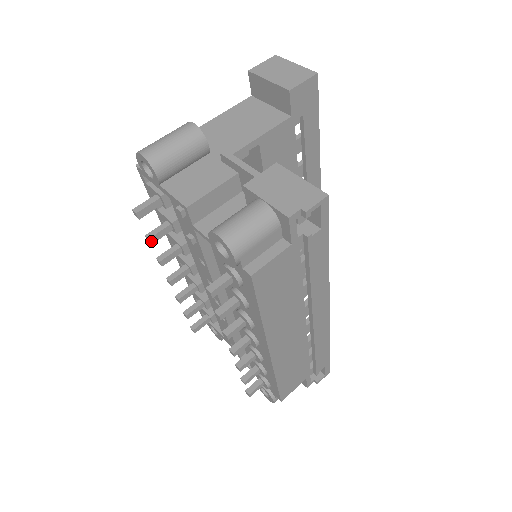
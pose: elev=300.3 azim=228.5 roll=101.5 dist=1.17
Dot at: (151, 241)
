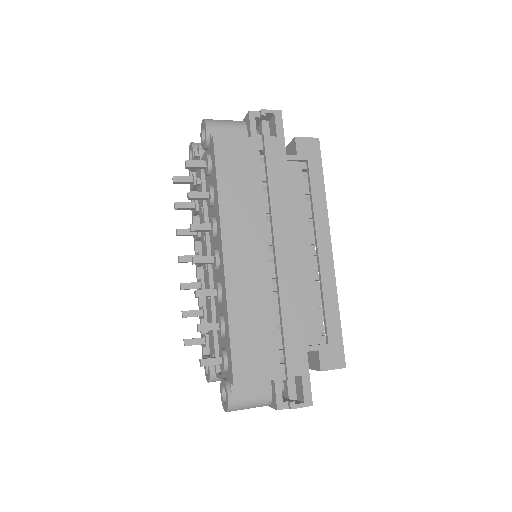
Dot at: (176, 206)
